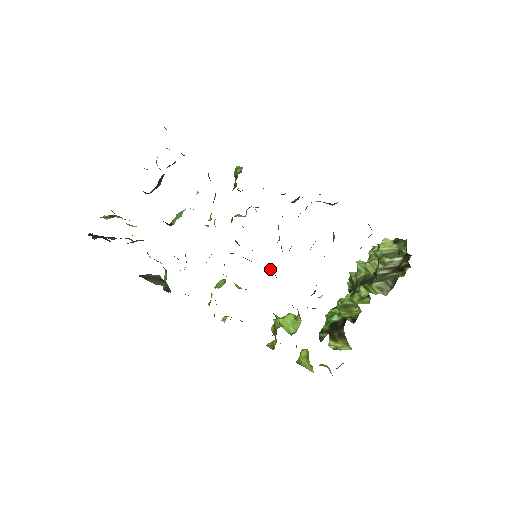
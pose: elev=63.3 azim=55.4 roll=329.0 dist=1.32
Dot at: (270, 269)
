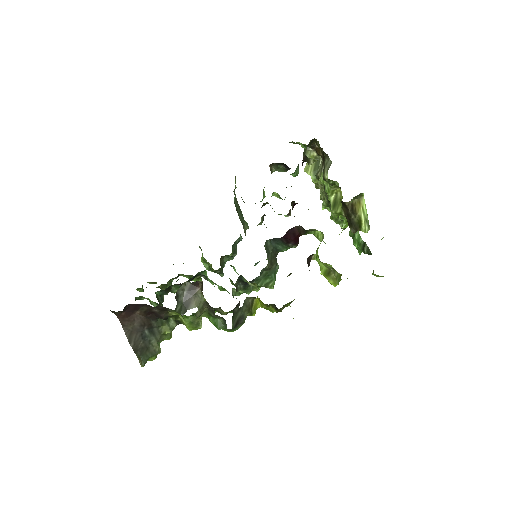
Dot at: (270, 247)
